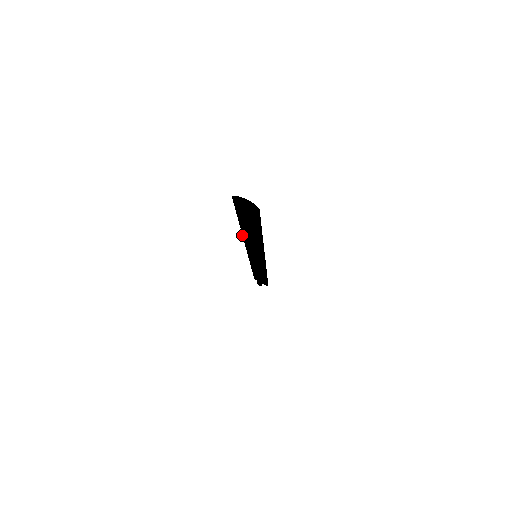
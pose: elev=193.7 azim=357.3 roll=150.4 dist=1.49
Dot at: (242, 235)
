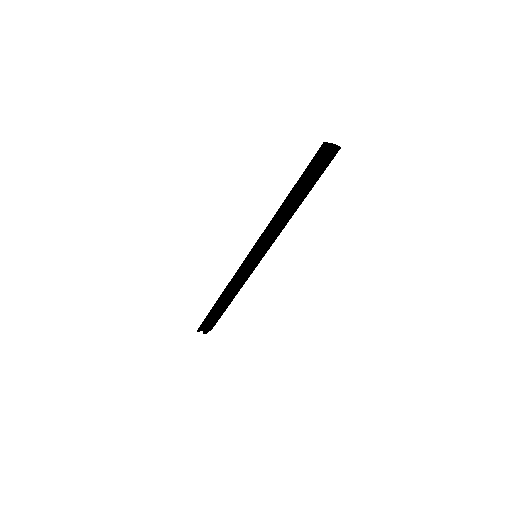
Dot at: (273, 219)
